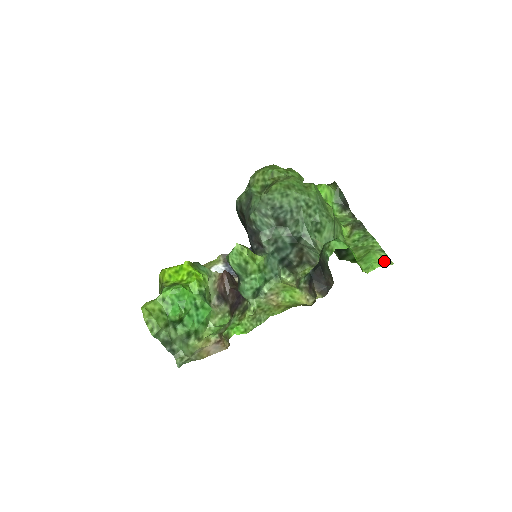
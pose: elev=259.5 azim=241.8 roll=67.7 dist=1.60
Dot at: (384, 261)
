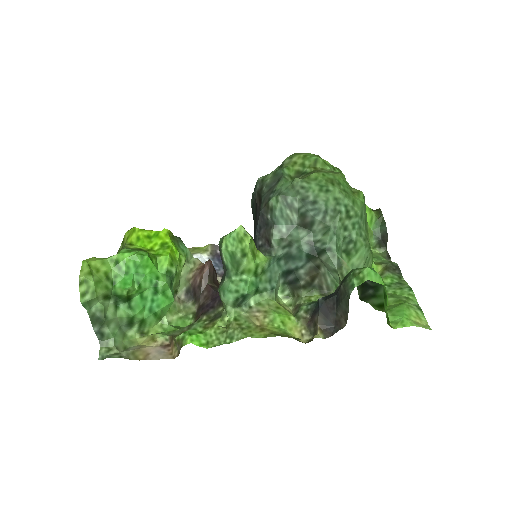
Dot at: (419, 321)
